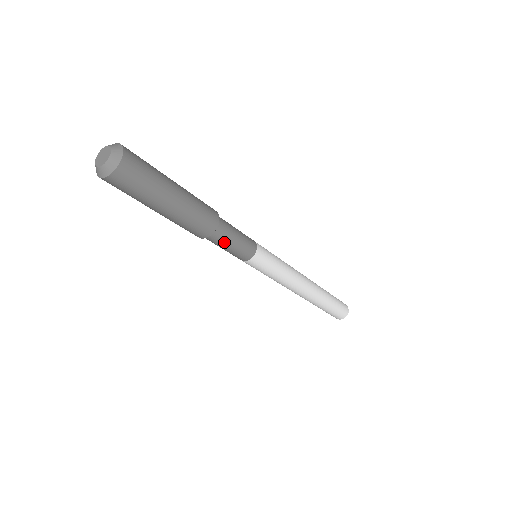
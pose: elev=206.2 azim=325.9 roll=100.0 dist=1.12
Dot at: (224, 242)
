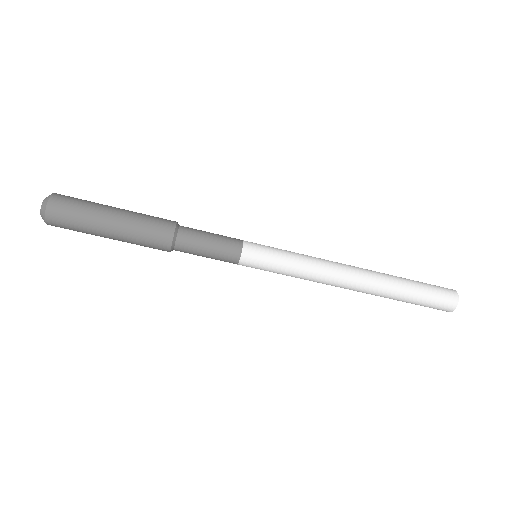
Dot at: (193, 253)
